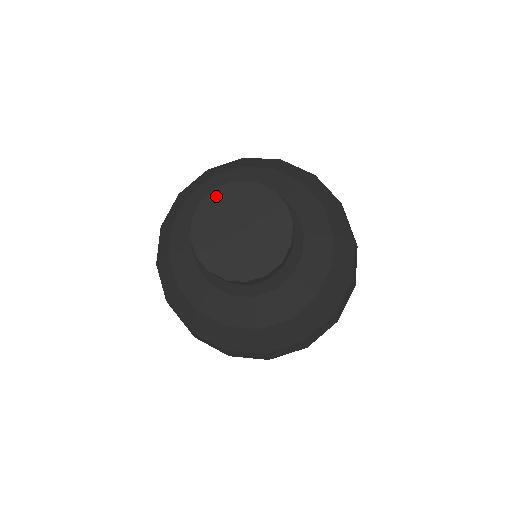
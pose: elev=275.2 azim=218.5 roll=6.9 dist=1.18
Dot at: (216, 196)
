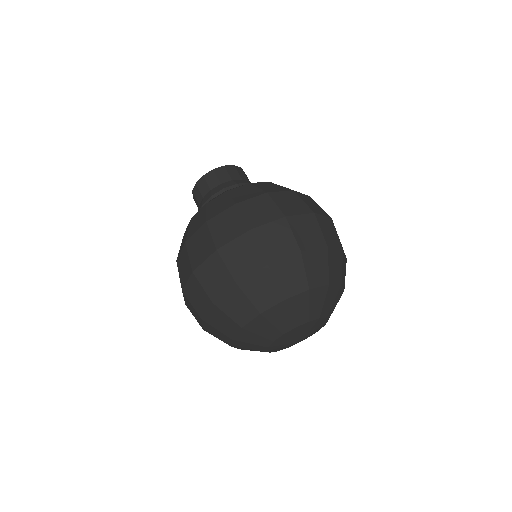
Dot at: occluded
